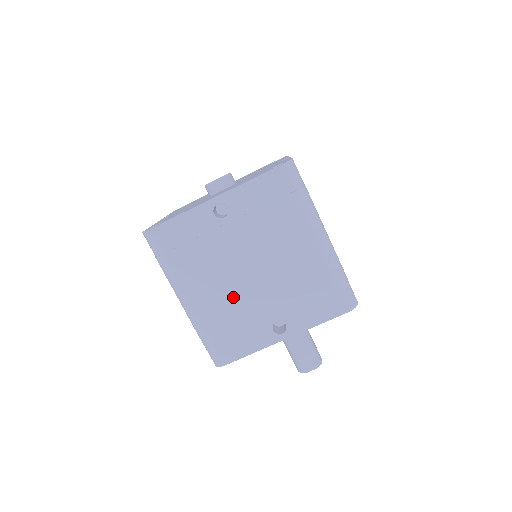
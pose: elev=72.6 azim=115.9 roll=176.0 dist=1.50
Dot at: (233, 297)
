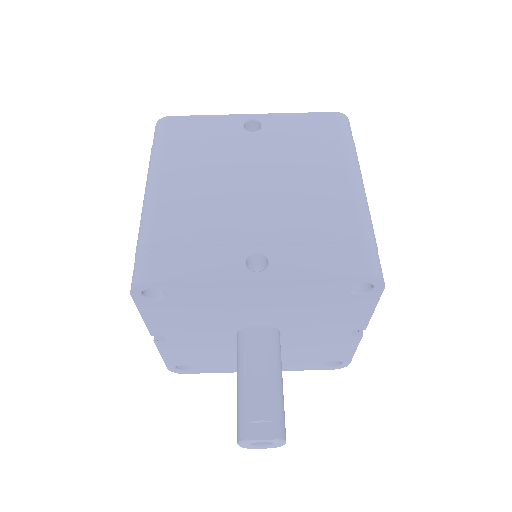
Dot at: (215, 203)
